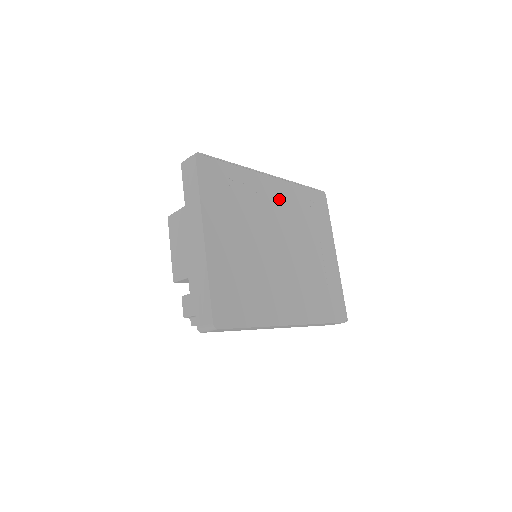
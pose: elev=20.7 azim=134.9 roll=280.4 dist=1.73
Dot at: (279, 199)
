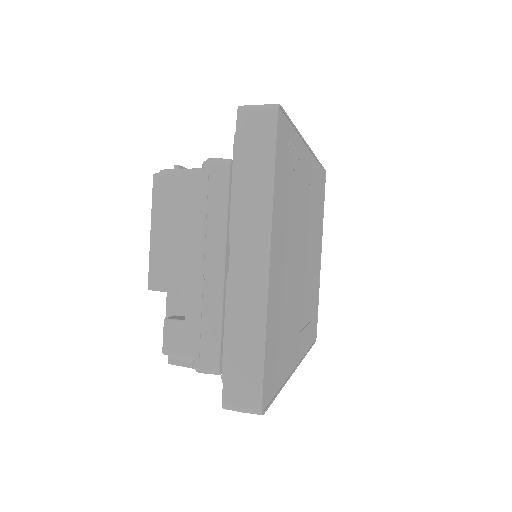
Dot at: (309, 185)
